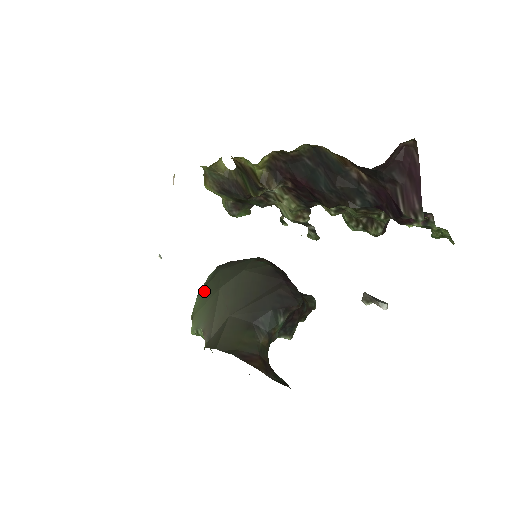
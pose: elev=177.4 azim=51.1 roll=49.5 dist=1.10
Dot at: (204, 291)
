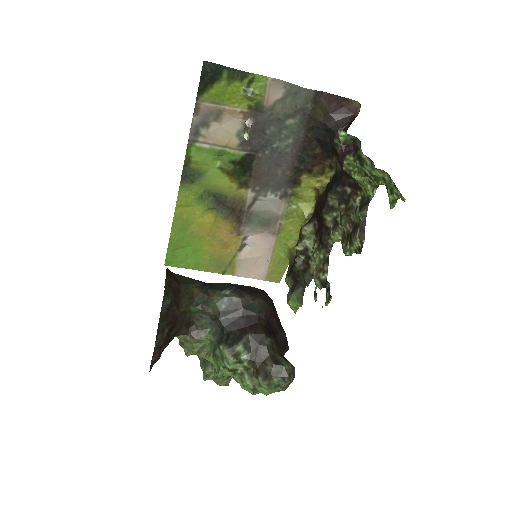
Dot at: occluded
